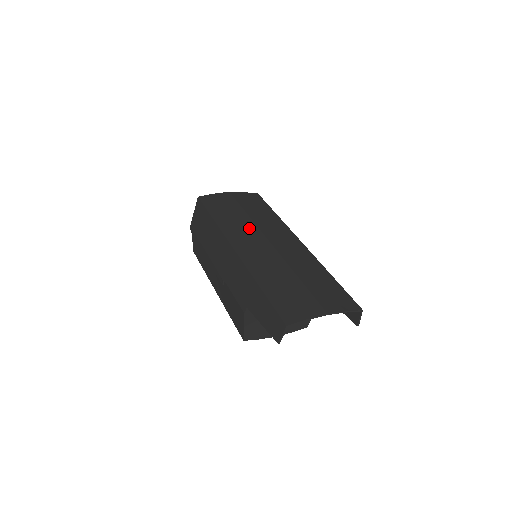
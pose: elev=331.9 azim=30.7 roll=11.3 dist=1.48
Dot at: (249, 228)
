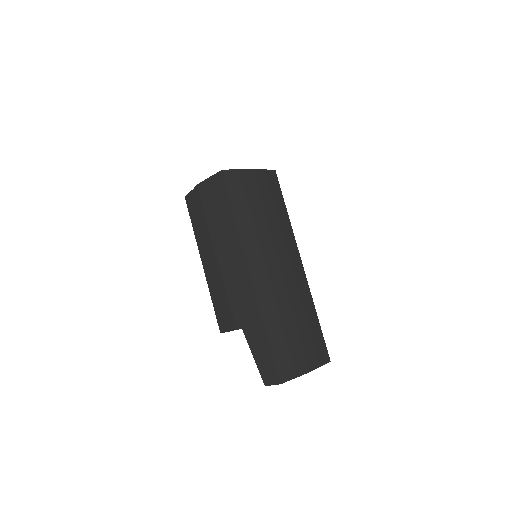
Dot at: (266, 241)
